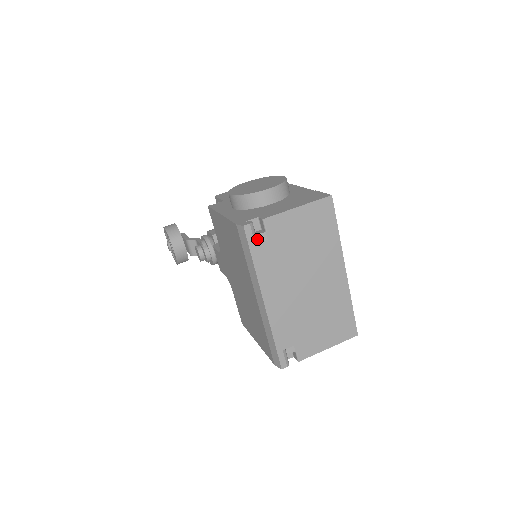
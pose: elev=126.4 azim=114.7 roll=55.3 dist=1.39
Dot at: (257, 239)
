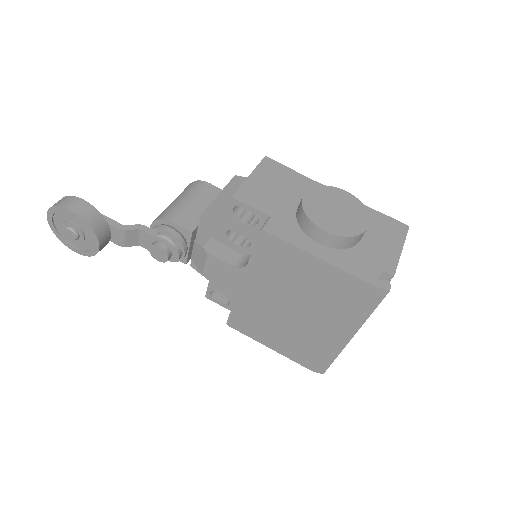
Dot at: occluded
